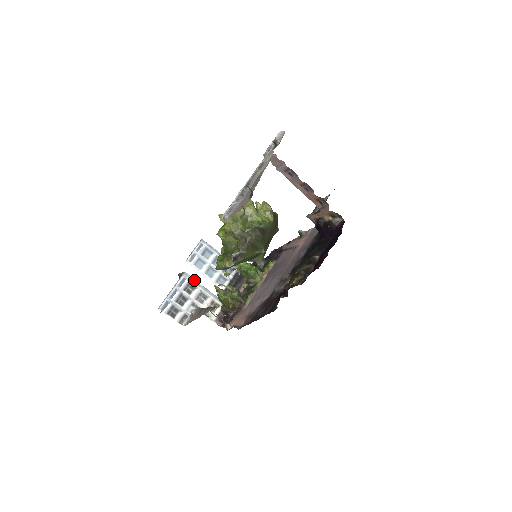
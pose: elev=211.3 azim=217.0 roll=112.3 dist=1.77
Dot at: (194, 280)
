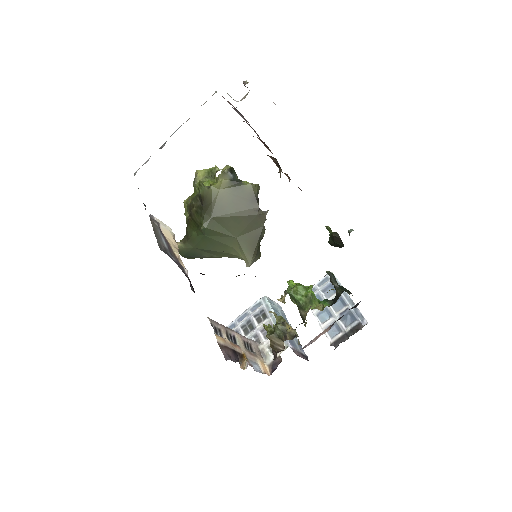
Dot at: (269, 307)
